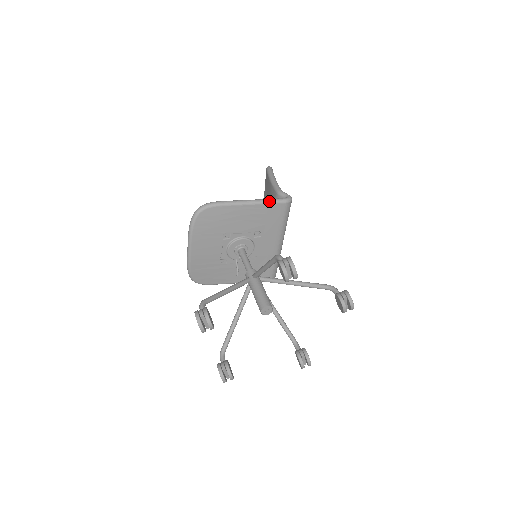
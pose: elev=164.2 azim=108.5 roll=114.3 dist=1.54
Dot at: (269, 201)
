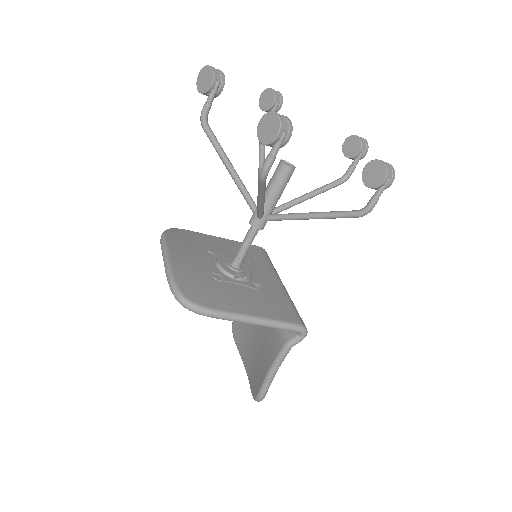
Dot at: occluded
